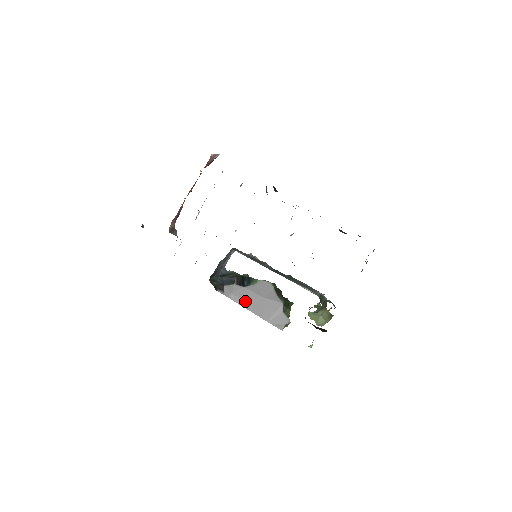
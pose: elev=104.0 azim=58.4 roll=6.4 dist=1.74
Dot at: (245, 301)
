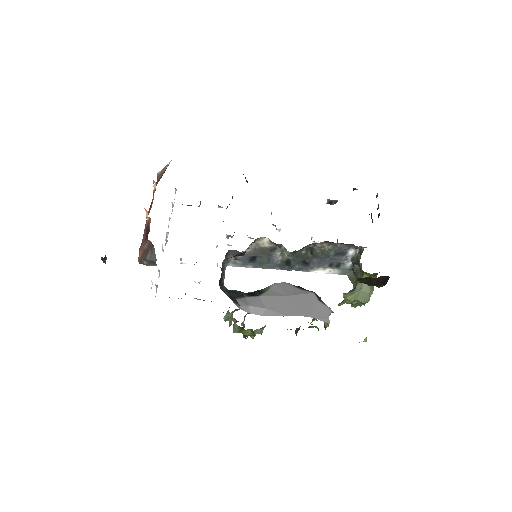
Dot at: (269, 308)
